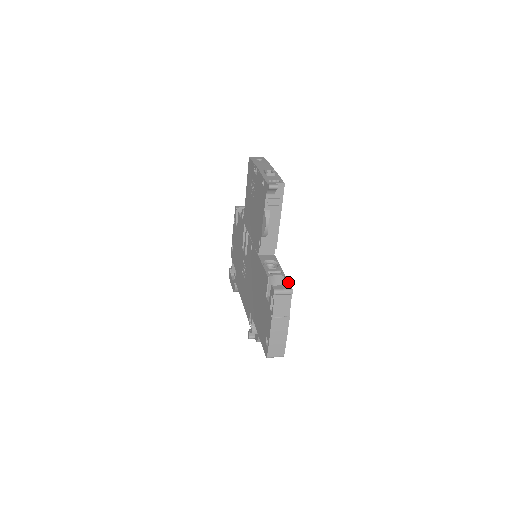
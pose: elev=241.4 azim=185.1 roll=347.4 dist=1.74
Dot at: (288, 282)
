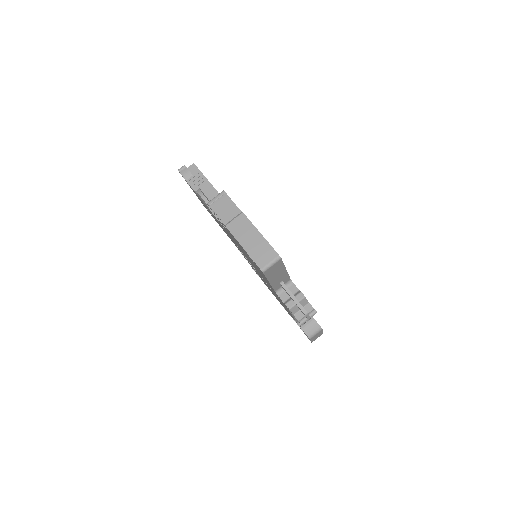
Dot at: occluded
